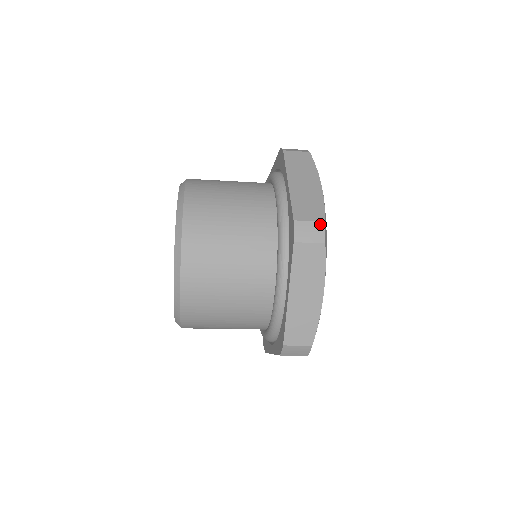
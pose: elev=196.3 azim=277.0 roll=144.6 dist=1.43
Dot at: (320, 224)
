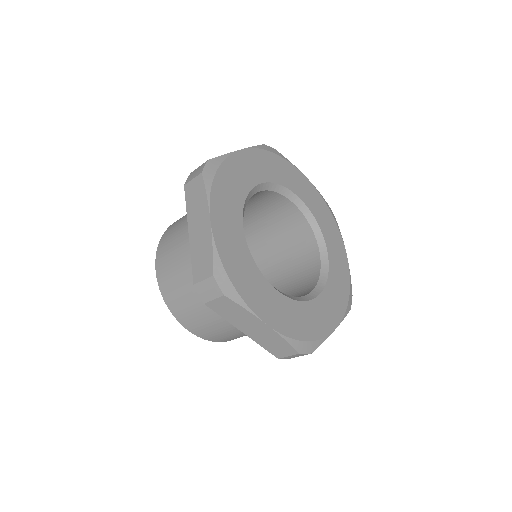
Dot at: (204, 163)
